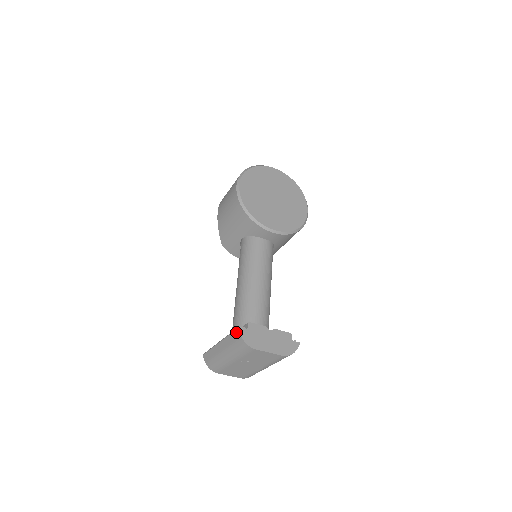
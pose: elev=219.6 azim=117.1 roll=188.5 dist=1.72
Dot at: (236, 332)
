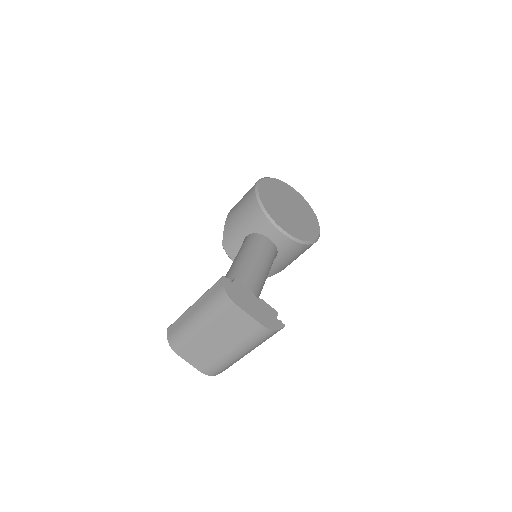
Dot at: (219, 282)
